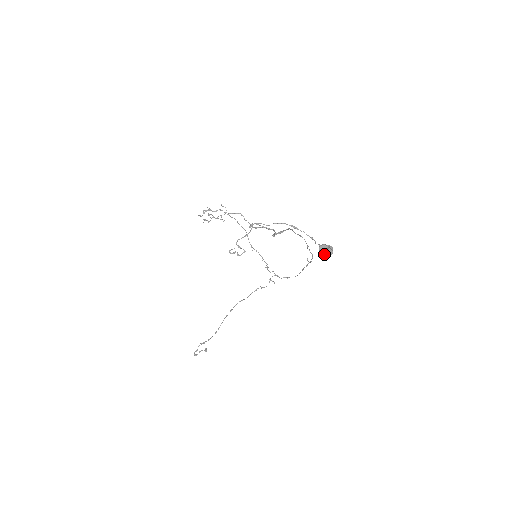
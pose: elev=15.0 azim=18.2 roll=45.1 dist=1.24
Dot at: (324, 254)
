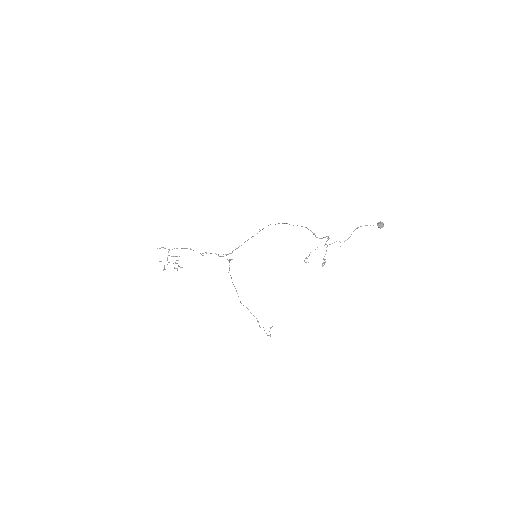
Dot at: (382, 227)
